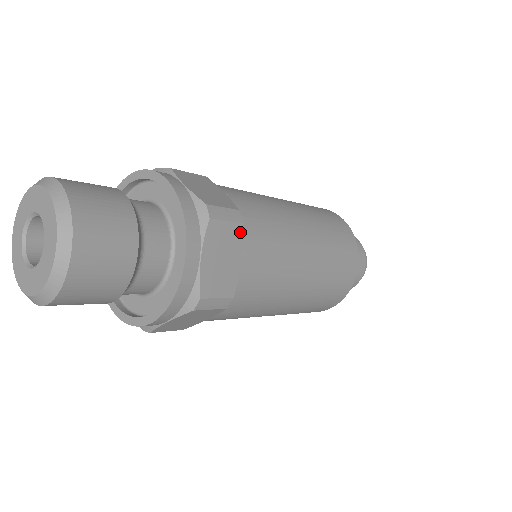
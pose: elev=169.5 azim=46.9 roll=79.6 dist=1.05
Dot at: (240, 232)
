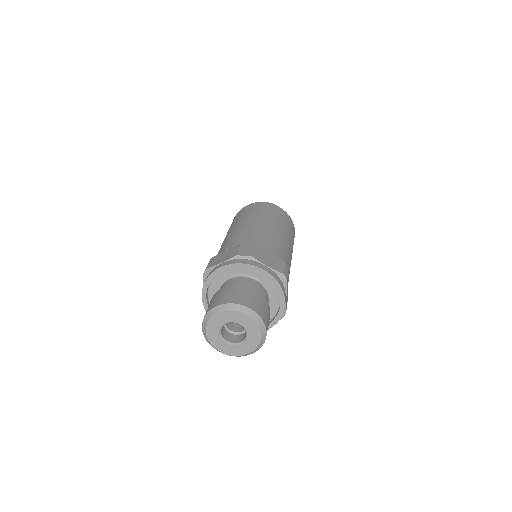
Dot at: (288, 273)
